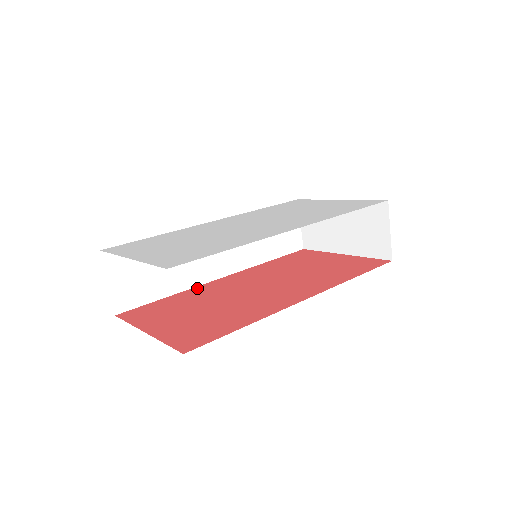
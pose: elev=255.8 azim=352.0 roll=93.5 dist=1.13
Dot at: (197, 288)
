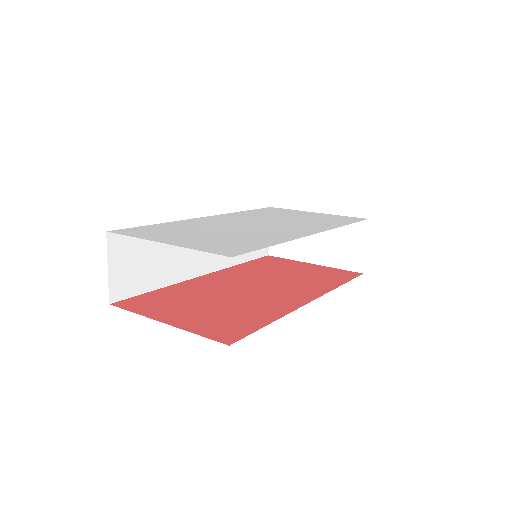
Dot at: (185, 283)
